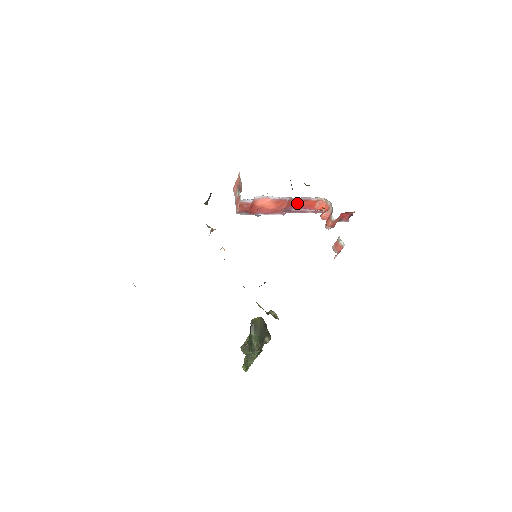
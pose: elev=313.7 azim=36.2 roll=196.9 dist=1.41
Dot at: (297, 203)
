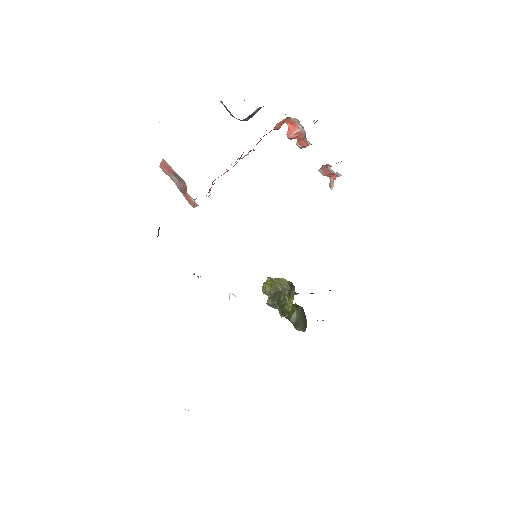
Dot at: occluded
